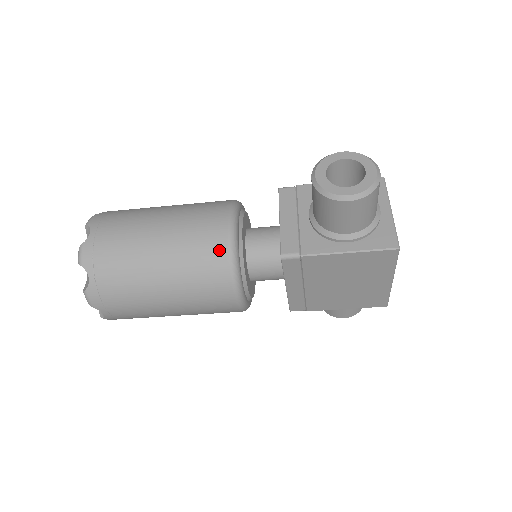
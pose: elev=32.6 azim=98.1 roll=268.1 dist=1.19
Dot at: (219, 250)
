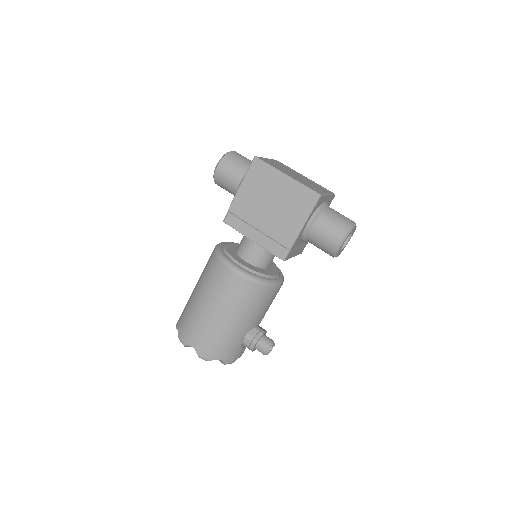
Dot at: (211, 254)
